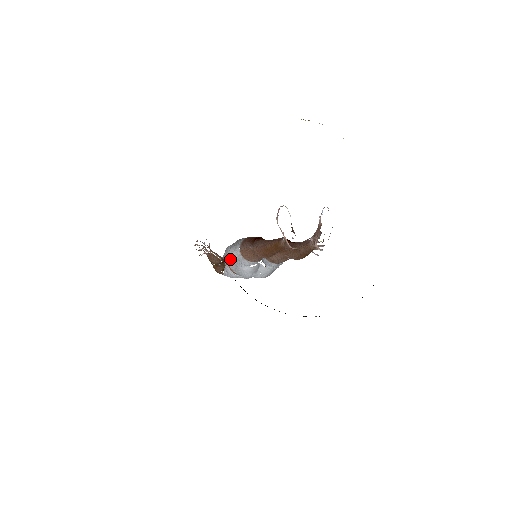
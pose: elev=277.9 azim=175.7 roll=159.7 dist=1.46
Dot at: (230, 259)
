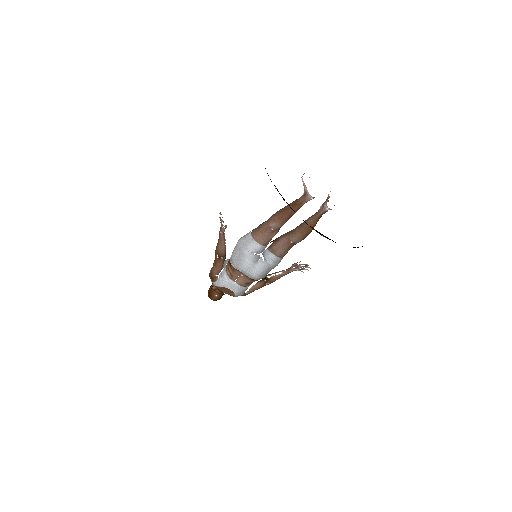
Dot at: (237, 247)
